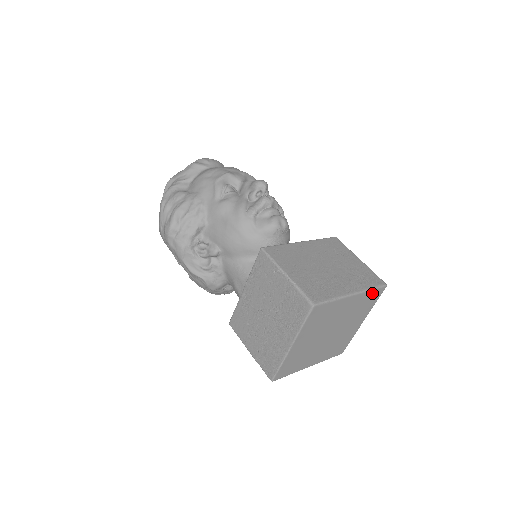
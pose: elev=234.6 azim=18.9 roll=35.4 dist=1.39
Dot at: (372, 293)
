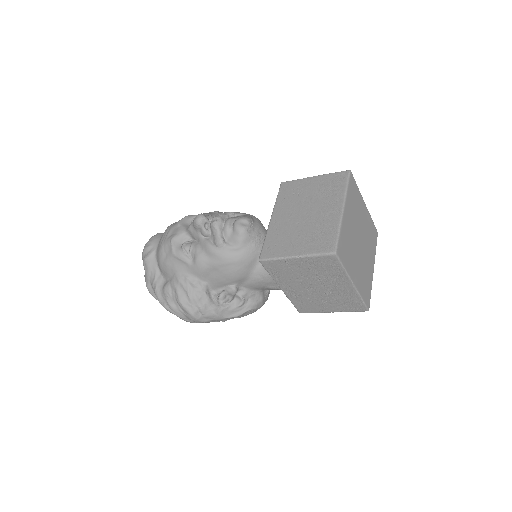
Dot at: (350, 188)
